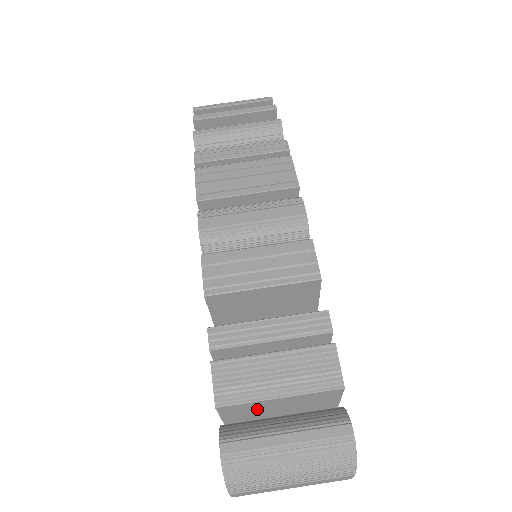
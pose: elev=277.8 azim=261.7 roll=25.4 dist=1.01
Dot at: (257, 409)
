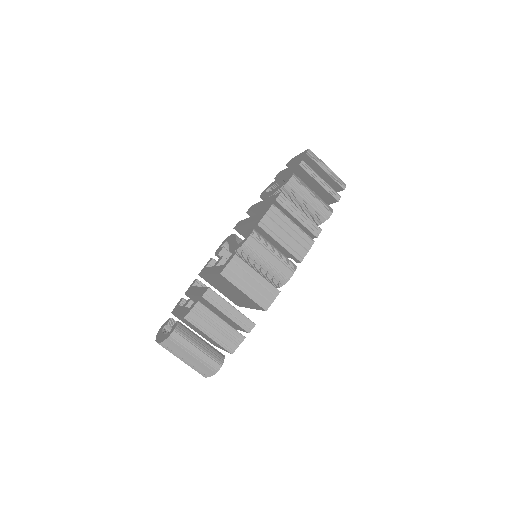
Dot at: (196, 328)
